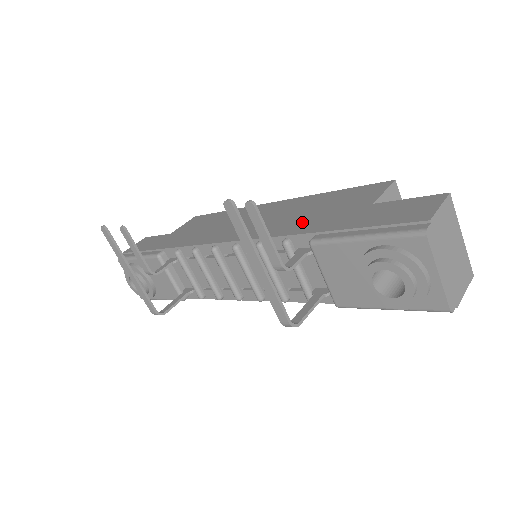
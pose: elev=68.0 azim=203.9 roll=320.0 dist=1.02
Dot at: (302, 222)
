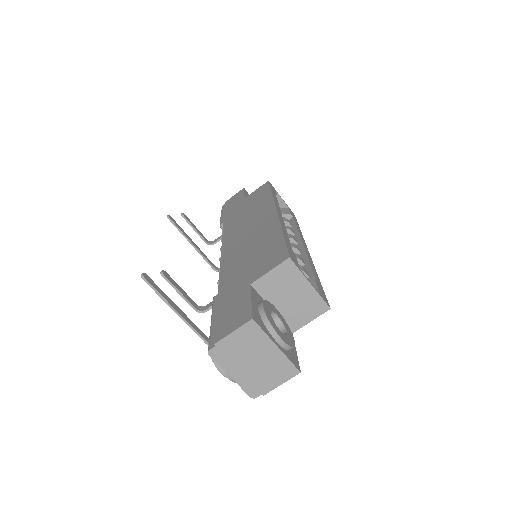
Dot at: (235, 267)
